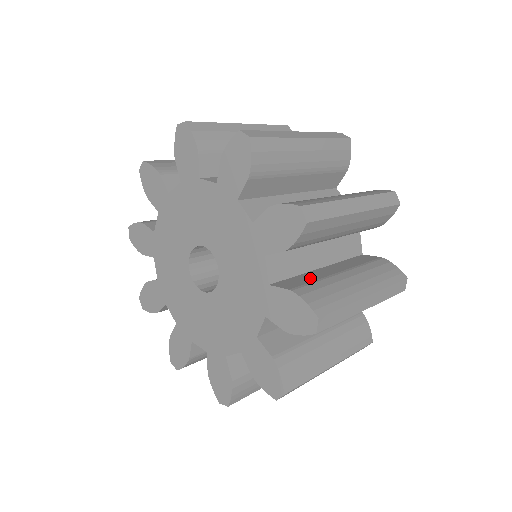
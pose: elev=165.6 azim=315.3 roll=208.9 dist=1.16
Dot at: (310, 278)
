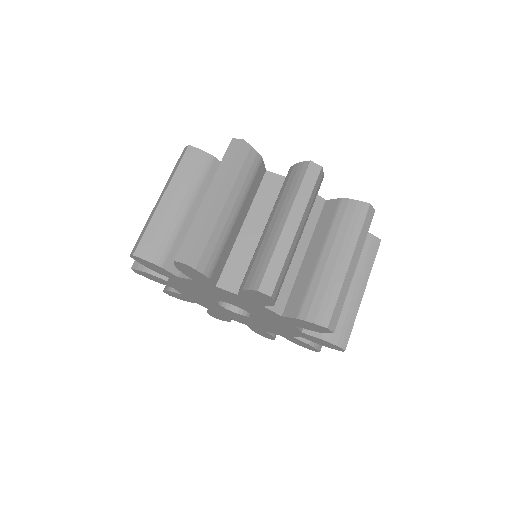
Dot at: occluded
